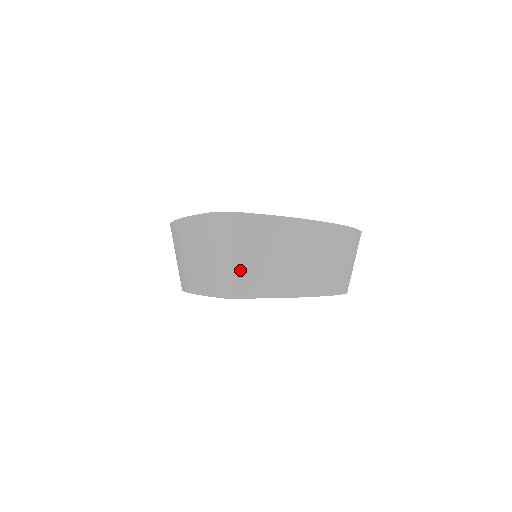
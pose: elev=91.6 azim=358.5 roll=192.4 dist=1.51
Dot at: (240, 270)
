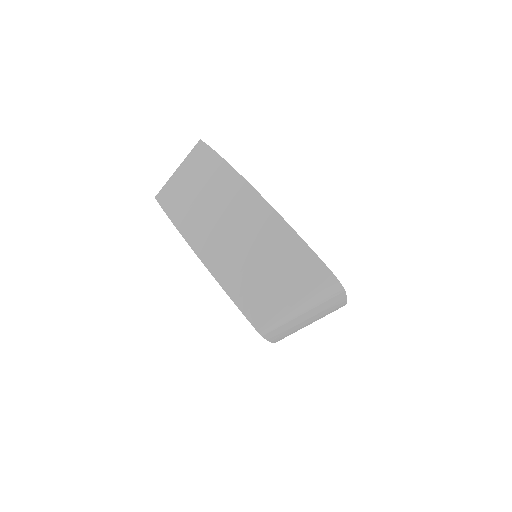
Dot at: (291, 322)
